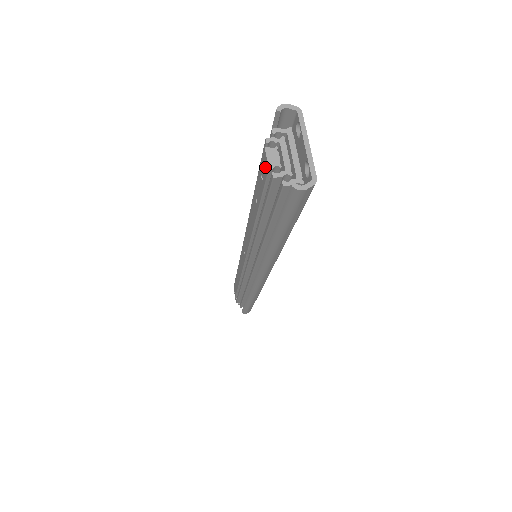
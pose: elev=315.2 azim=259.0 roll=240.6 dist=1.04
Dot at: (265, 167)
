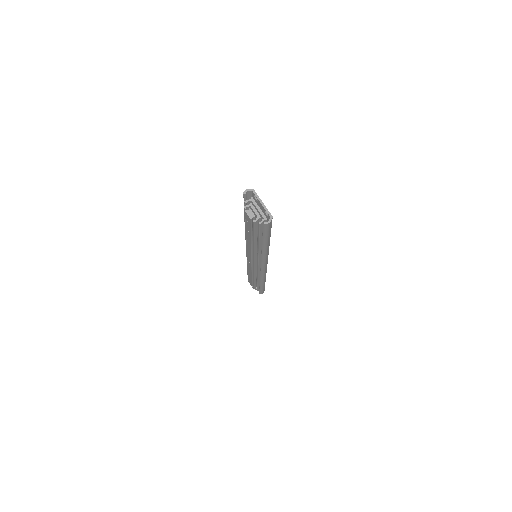
Dot at: (248, 218)
